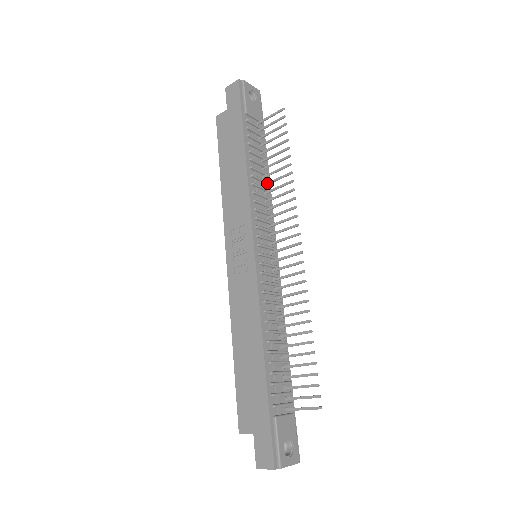
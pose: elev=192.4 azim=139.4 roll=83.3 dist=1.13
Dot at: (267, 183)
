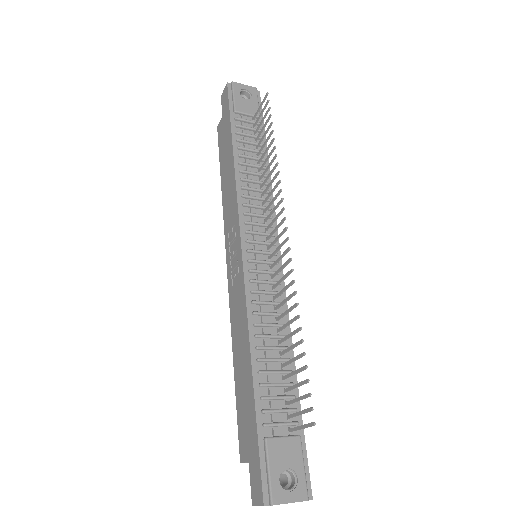
Dot at: (261, 176)
